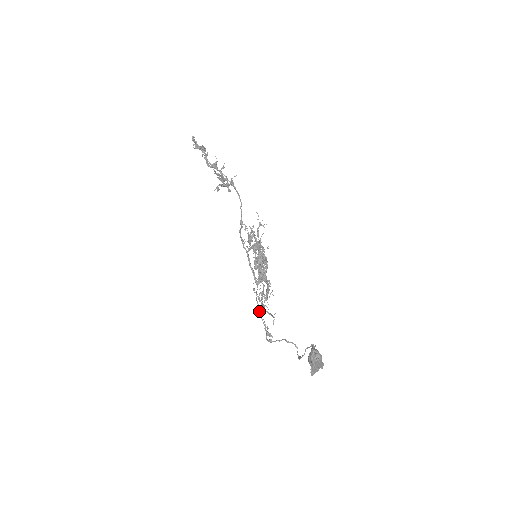
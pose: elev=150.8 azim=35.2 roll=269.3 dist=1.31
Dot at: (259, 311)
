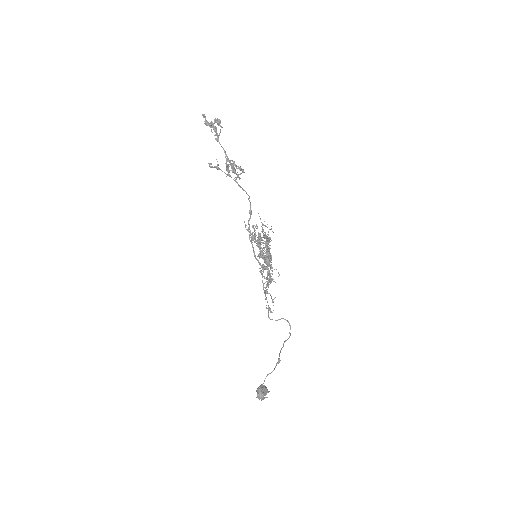
Dot at: (264, 291)
